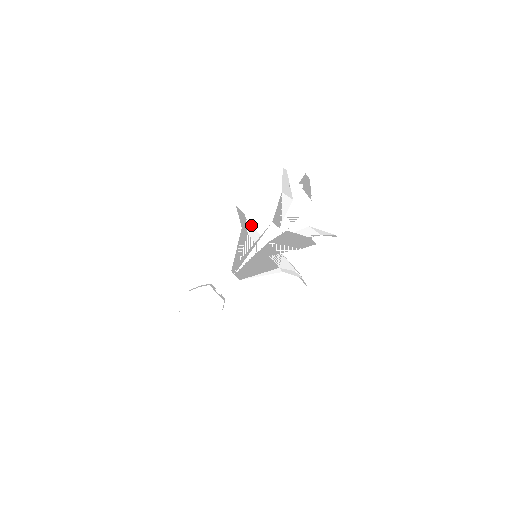
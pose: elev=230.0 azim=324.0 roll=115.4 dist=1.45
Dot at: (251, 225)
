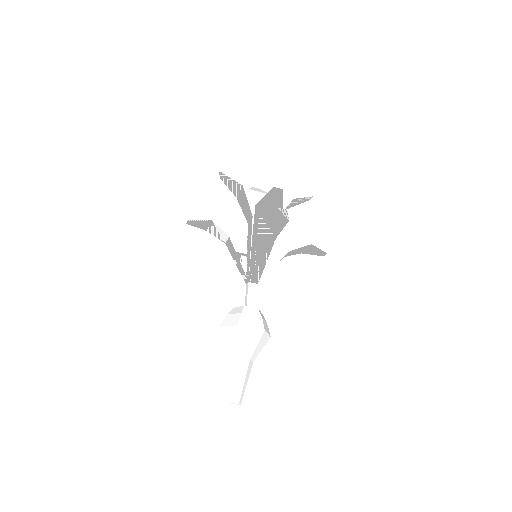
Dot at: (243, 253)
